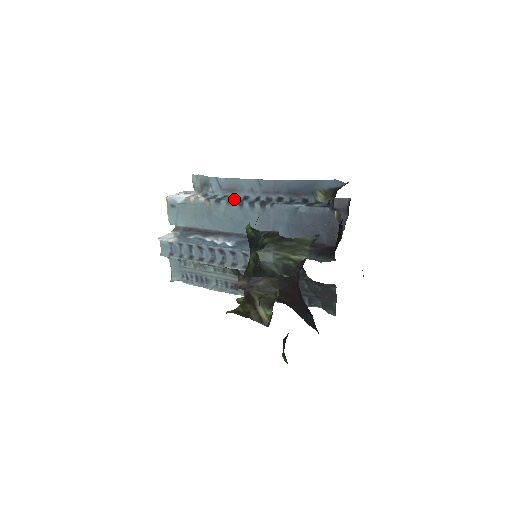
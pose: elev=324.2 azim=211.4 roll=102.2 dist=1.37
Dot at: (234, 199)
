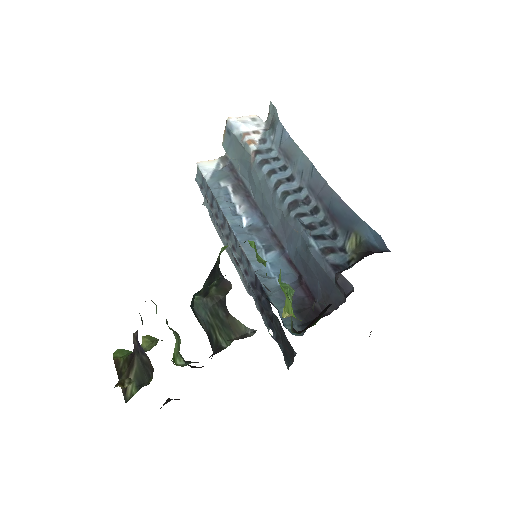
Dot at: (278, 172)
